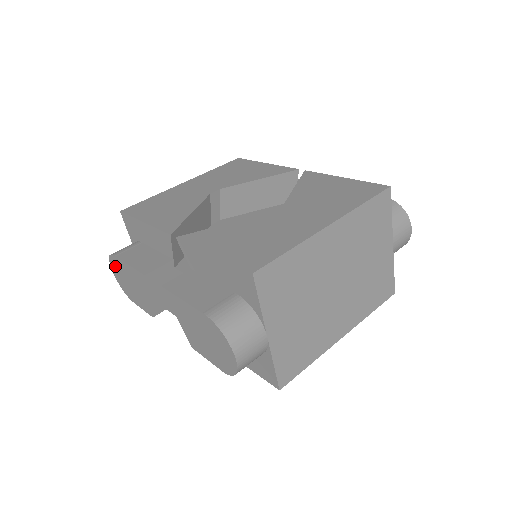
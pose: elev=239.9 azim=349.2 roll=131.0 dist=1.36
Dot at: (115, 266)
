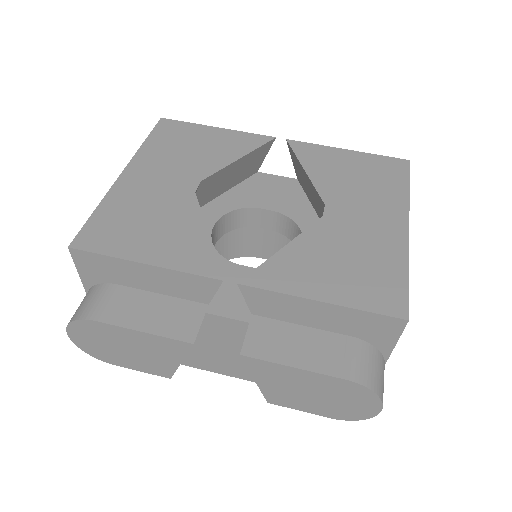
Dot at: (86, 331)
